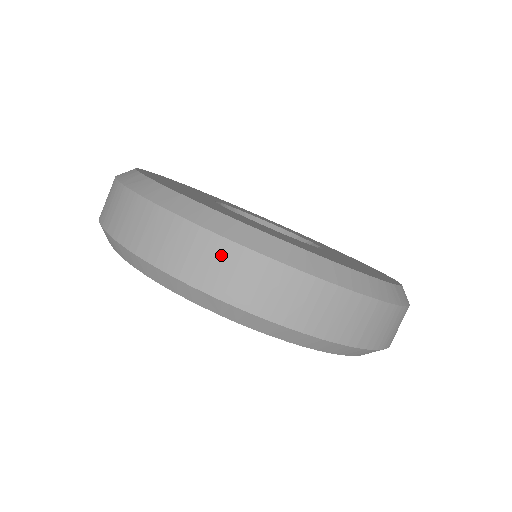
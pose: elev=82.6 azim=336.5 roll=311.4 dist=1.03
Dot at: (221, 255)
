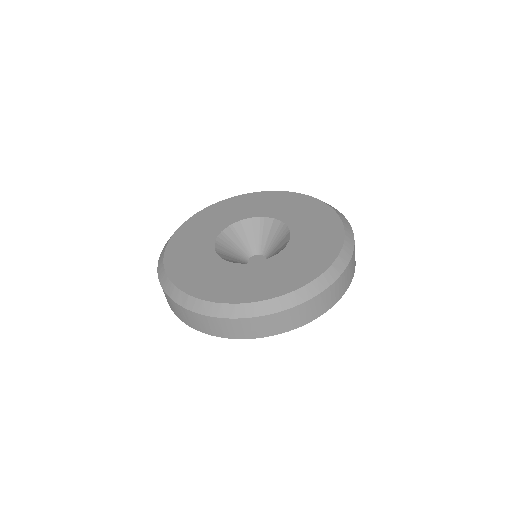
Dot at: (313, 305)
